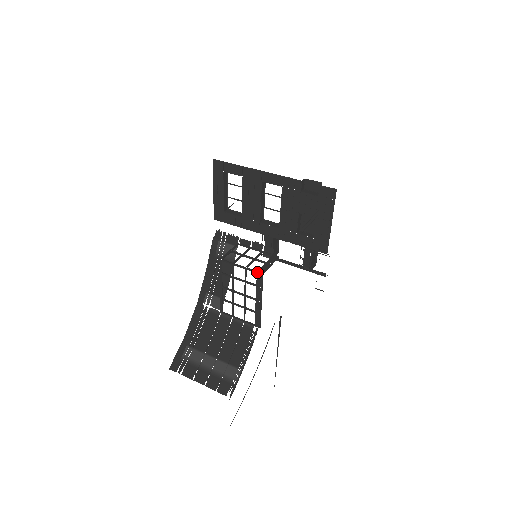
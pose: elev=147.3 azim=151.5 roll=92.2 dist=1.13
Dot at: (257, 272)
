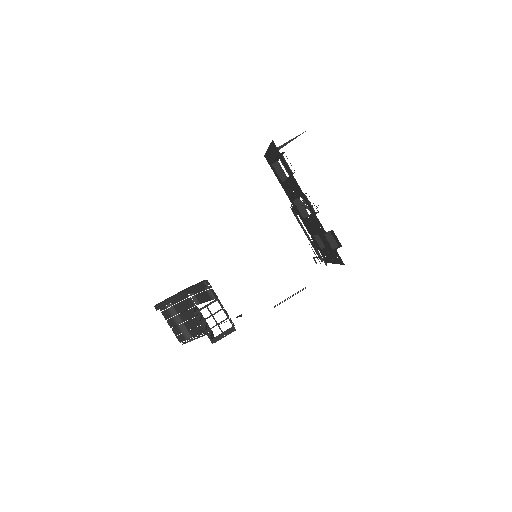
Dot at: (210, 340)
